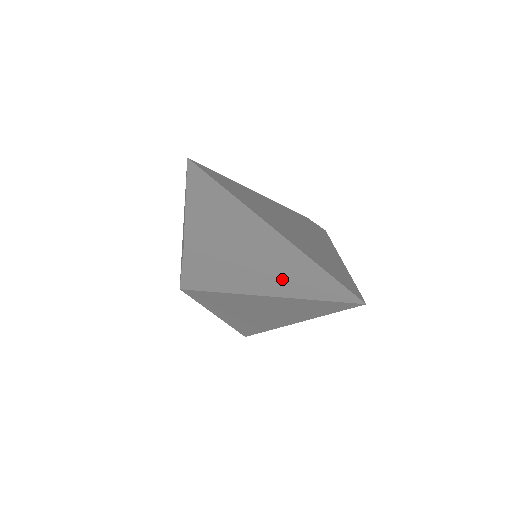
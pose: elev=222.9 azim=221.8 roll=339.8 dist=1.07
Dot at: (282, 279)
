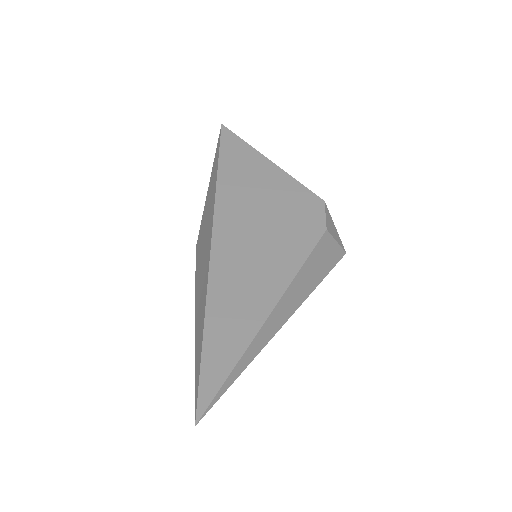
Dot at: (195, 349)
